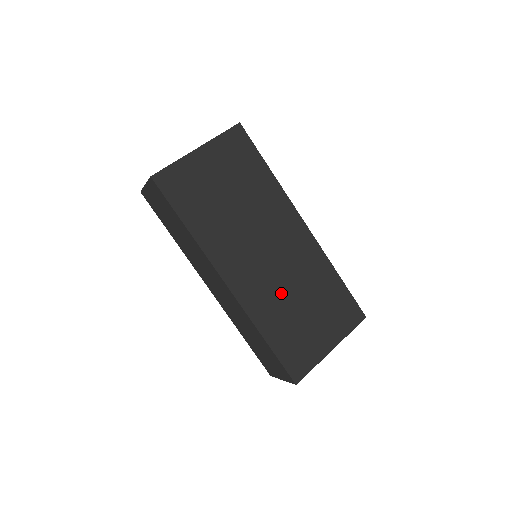
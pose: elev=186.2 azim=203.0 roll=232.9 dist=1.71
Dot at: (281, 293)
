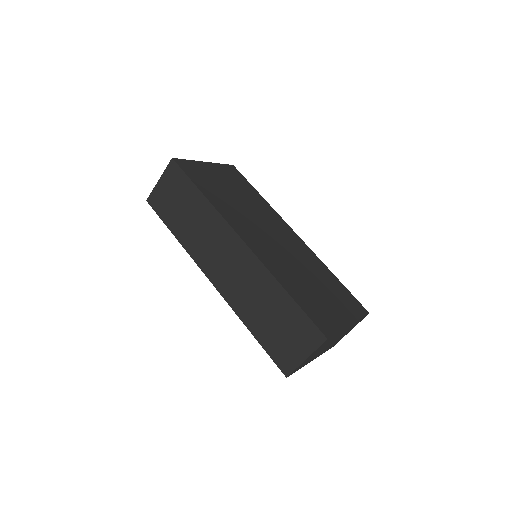
Dot at: (291, 265)
